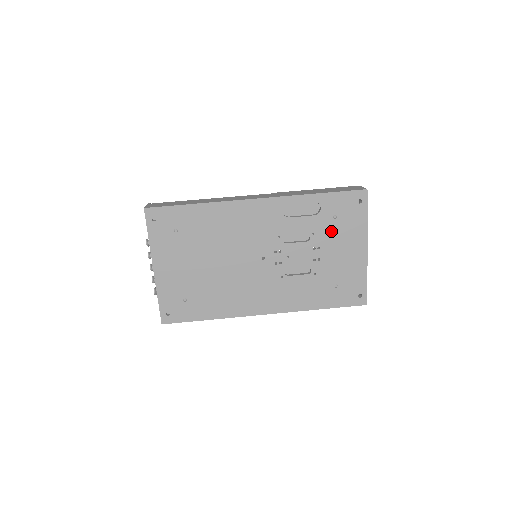
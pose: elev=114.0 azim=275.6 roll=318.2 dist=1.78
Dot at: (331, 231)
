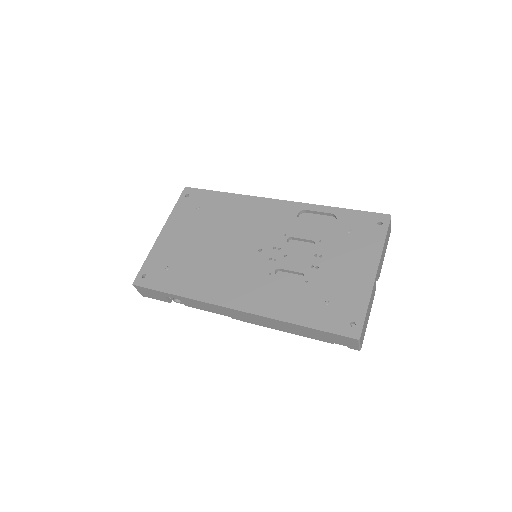
Dot at: (340, 243)
